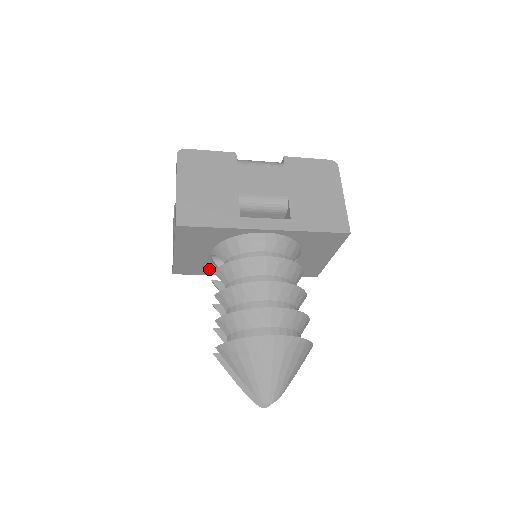
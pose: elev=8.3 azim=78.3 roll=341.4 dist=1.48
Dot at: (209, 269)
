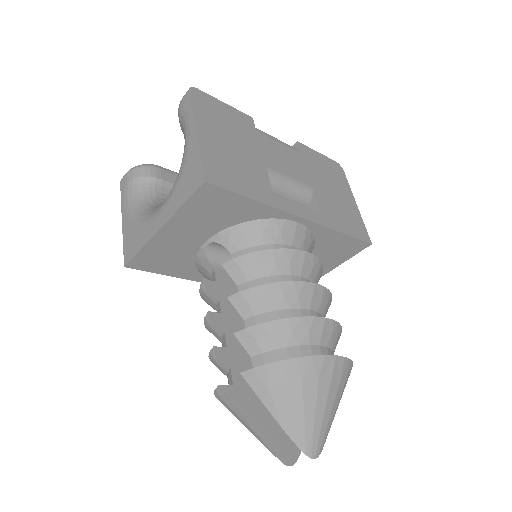
Dot at: (181, 267)
